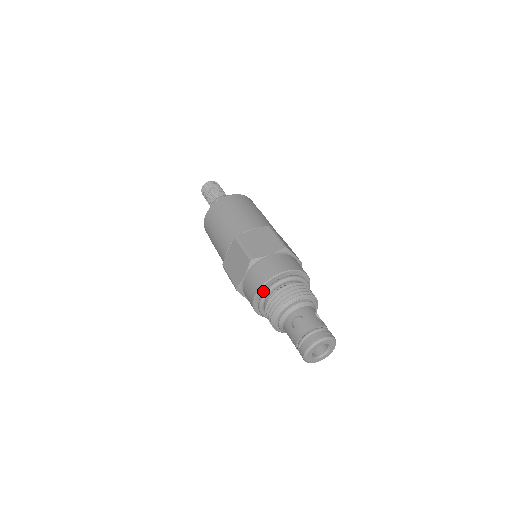
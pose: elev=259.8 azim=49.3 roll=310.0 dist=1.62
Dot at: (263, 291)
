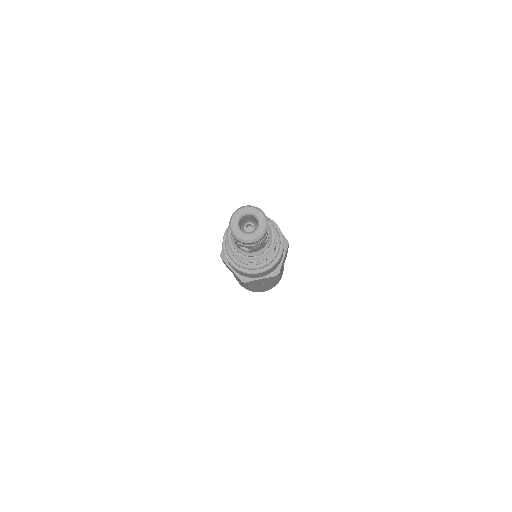
Dot at: occluded
